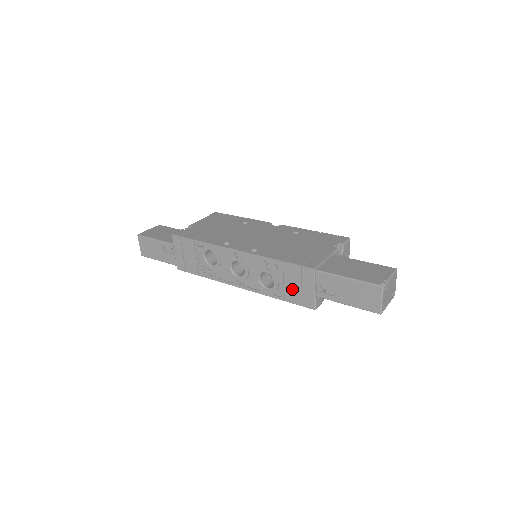
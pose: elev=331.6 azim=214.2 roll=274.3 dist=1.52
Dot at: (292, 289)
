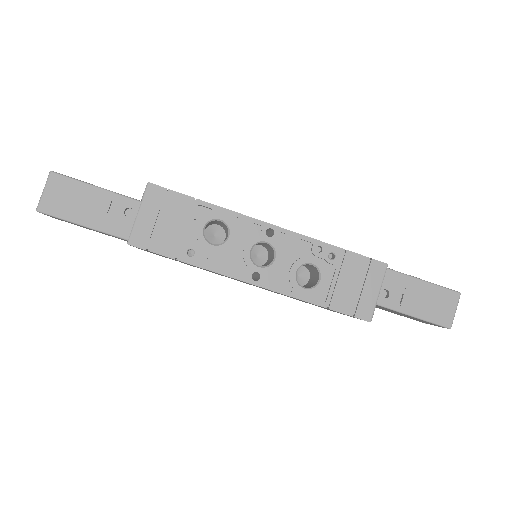
Dot at: (346, 290)
